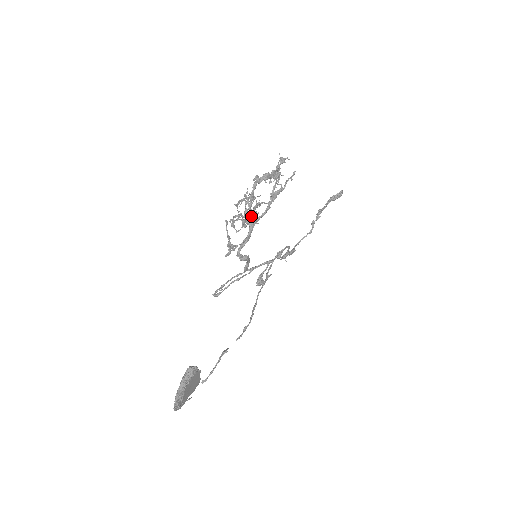
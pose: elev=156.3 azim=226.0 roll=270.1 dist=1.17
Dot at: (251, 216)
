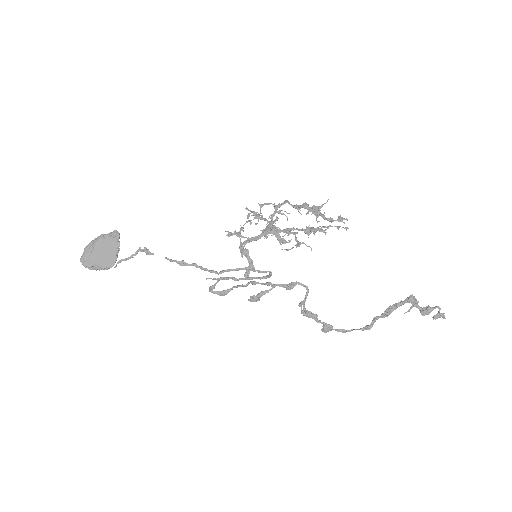
Dot at: (271, 223)
